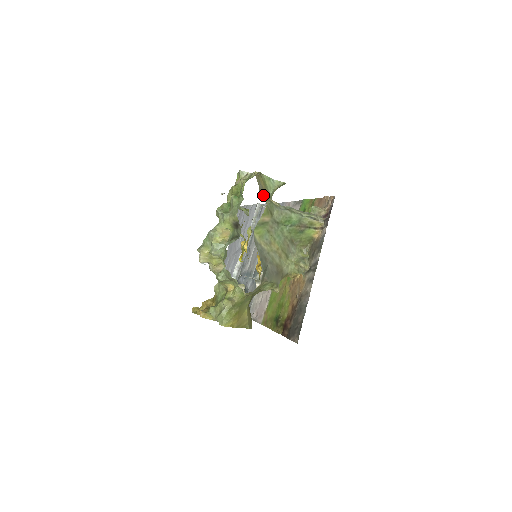
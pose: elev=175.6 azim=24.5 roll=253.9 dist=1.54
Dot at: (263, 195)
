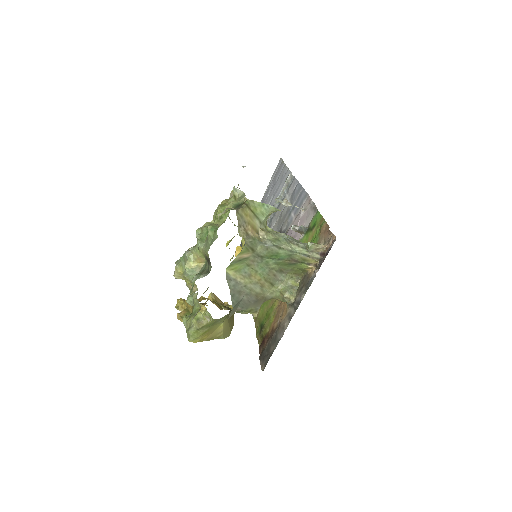
Dot at: (243, 233)
